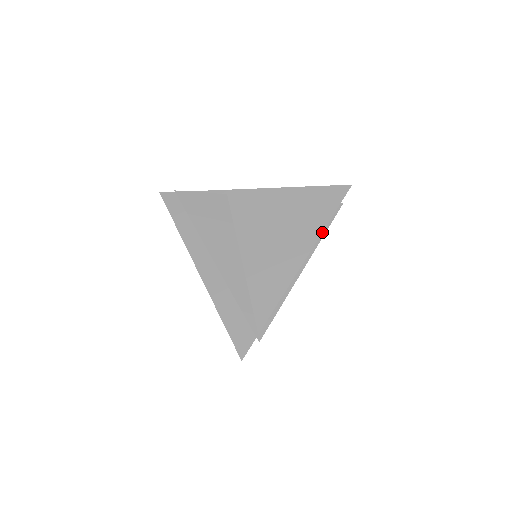
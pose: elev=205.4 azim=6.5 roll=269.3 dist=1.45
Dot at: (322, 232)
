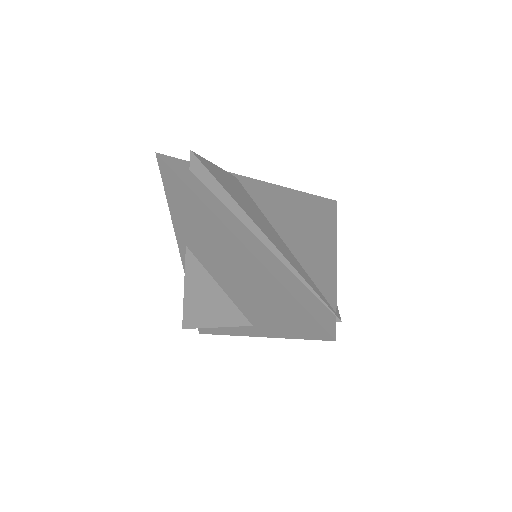
Dot at: occluded
